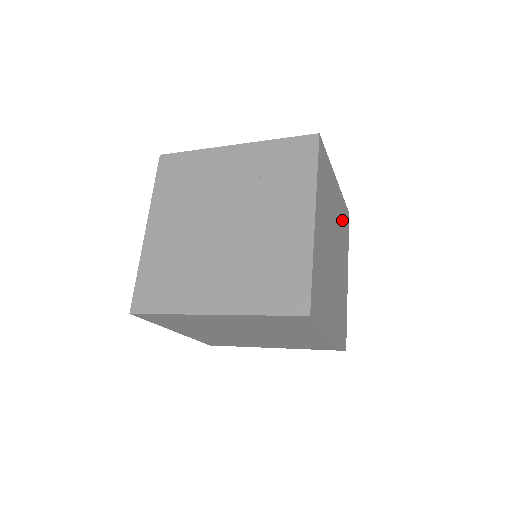
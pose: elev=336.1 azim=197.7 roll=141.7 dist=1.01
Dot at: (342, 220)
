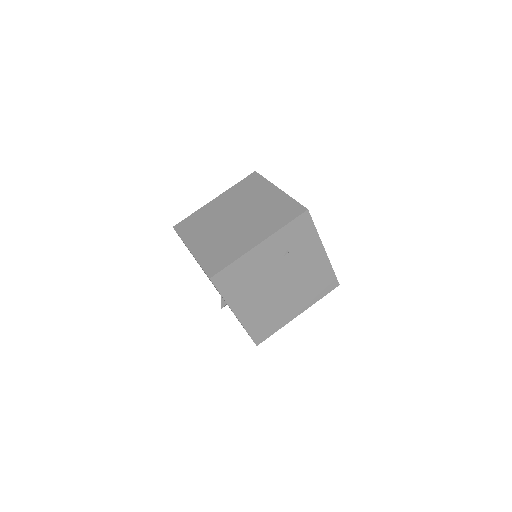
Dot at: occluded
